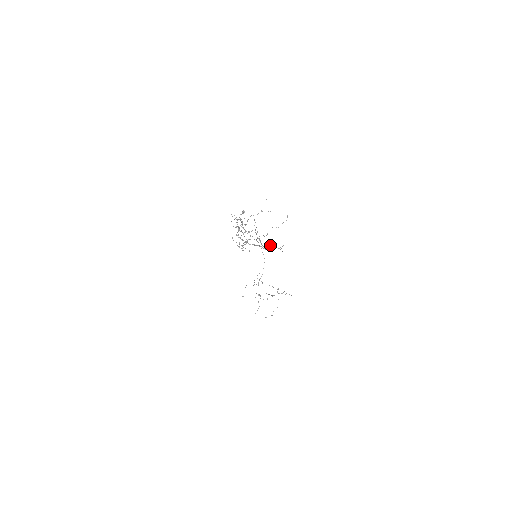
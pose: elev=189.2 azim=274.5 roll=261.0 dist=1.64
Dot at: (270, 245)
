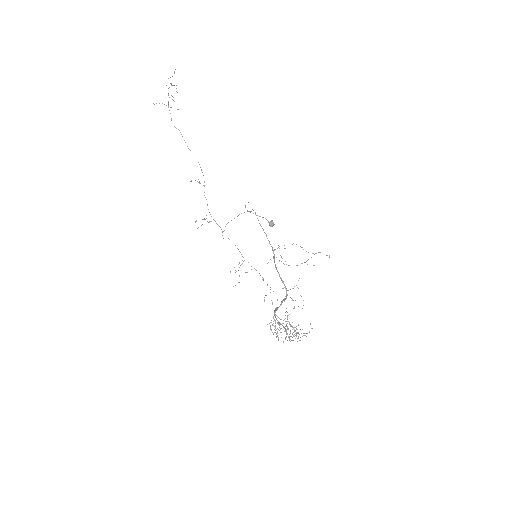
Dot at: occluded
